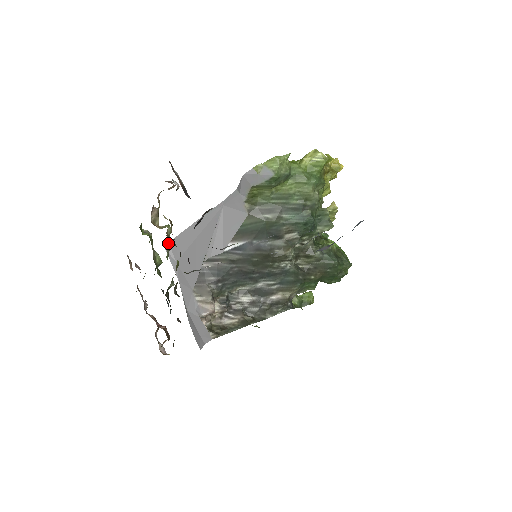
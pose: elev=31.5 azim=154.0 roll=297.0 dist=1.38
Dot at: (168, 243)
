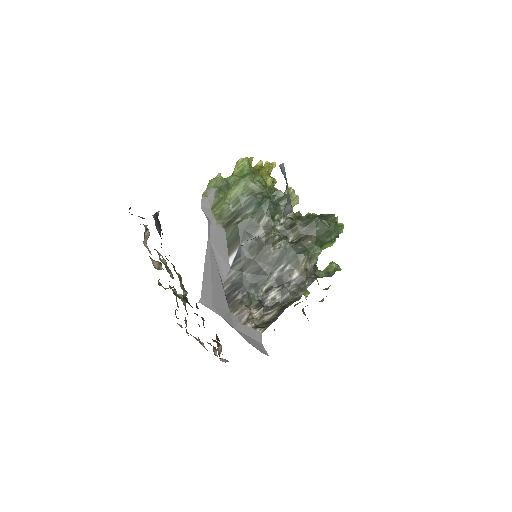
Dot at: (168, 269)
